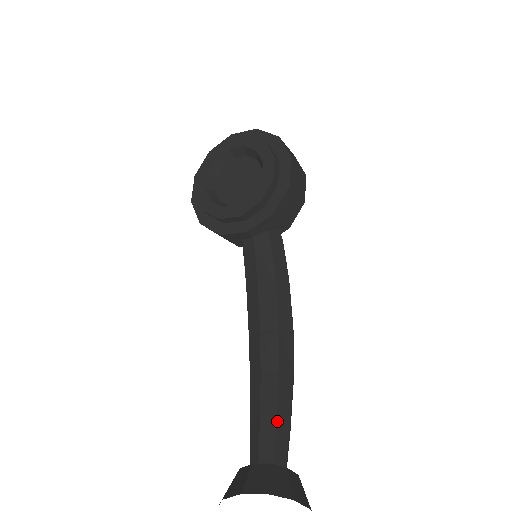
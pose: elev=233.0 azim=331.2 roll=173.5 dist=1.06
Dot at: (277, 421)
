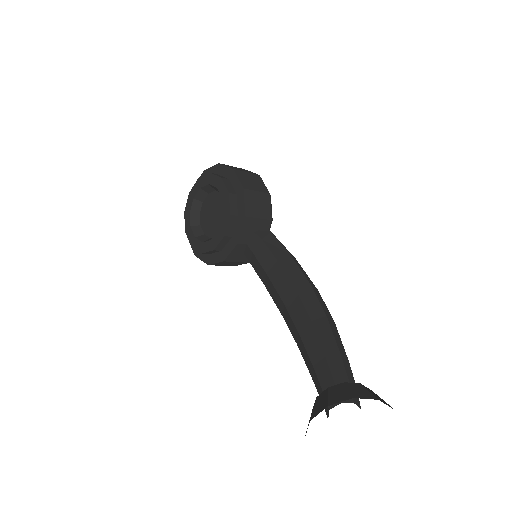
Dot at: (325, 356)
